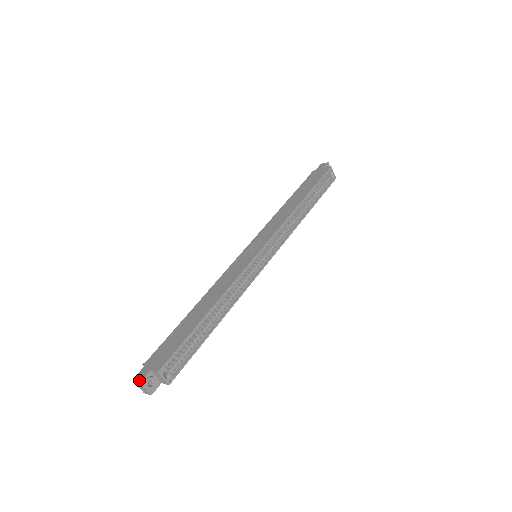
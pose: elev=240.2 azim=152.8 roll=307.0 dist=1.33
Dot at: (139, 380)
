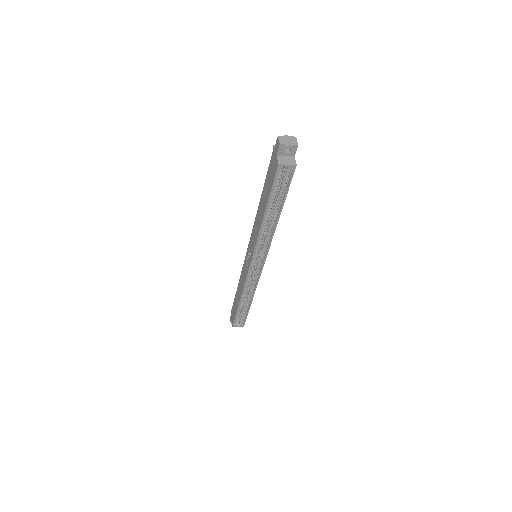
Dot at: occluded
